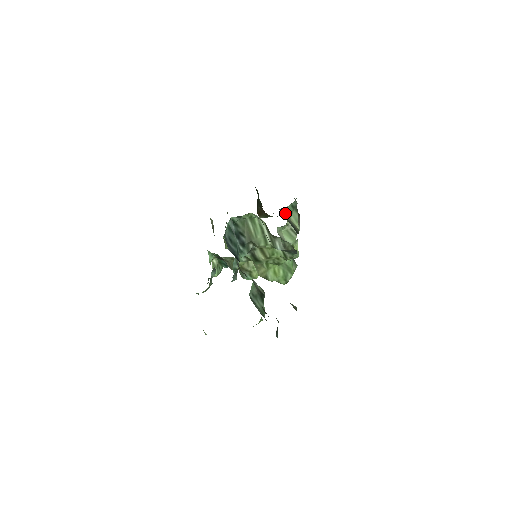
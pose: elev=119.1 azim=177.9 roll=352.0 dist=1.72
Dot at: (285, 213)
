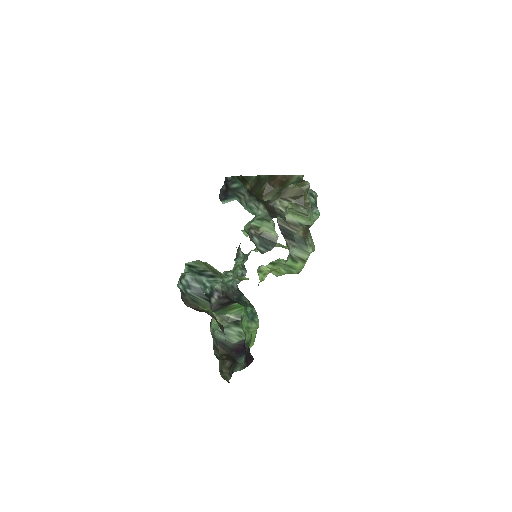
Dot at: (278, 202)
